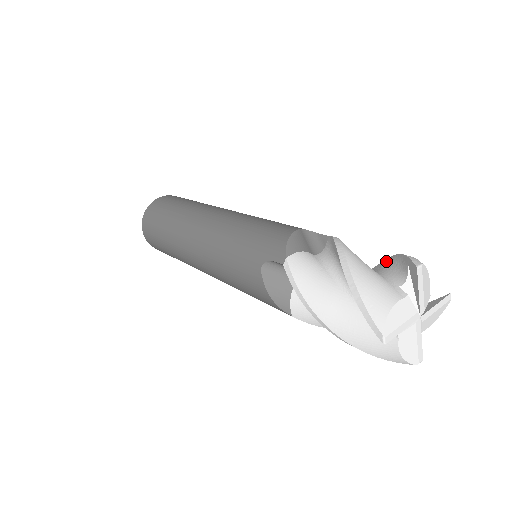
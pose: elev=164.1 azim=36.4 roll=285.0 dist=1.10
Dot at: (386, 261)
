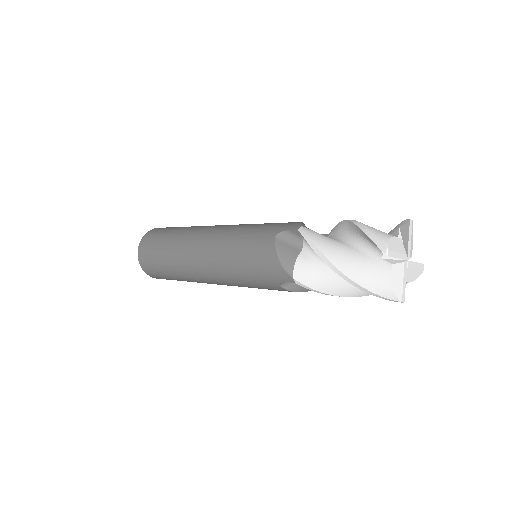
Dot at: occluded
